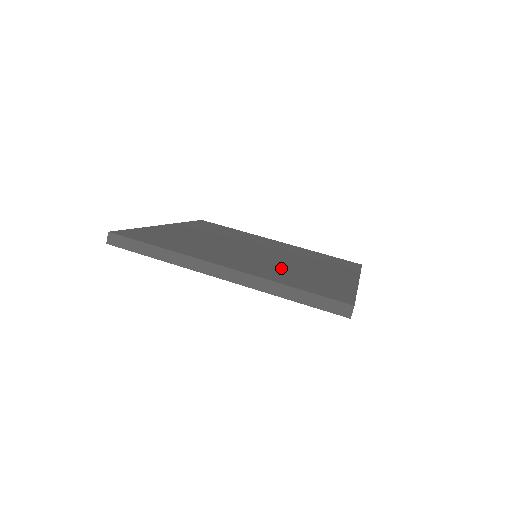
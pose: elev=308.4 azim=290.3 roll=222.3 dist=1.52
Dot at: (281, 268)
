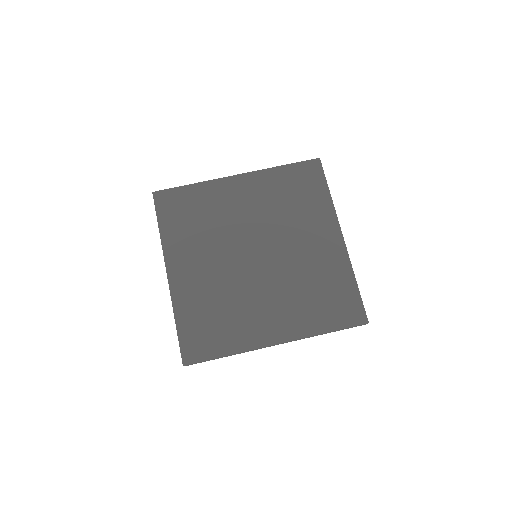
Dot at: (297, 289)
